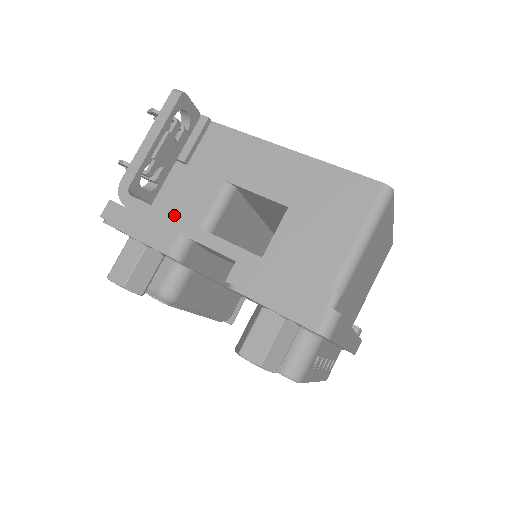
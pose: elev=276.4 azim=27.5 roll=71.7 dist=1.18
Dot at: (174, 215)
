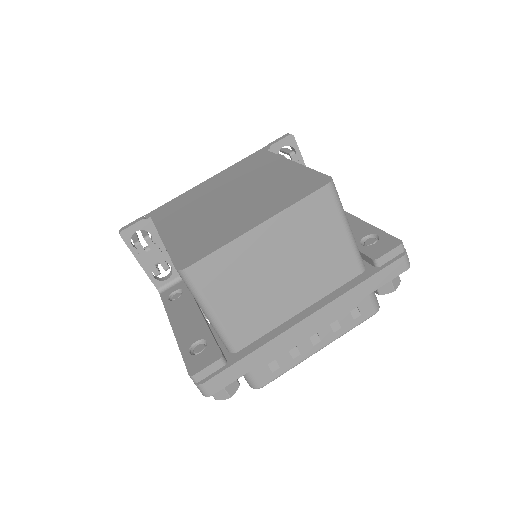
Dot at: occluded
